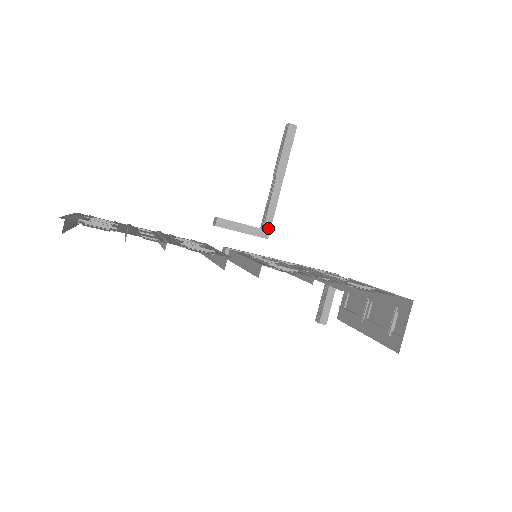
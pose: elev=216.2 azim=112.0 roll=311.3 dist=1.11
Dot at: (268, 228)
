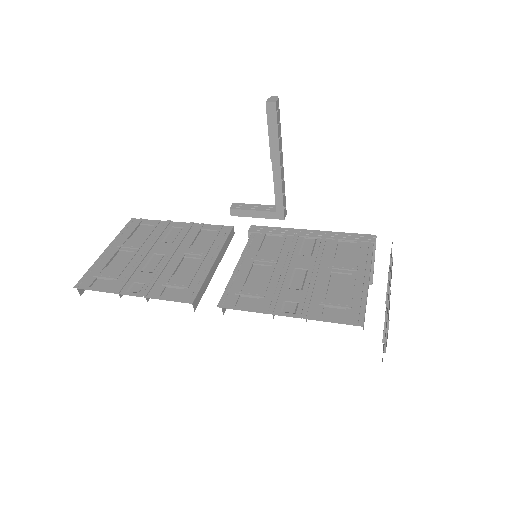
Dot at: (281, 210)
